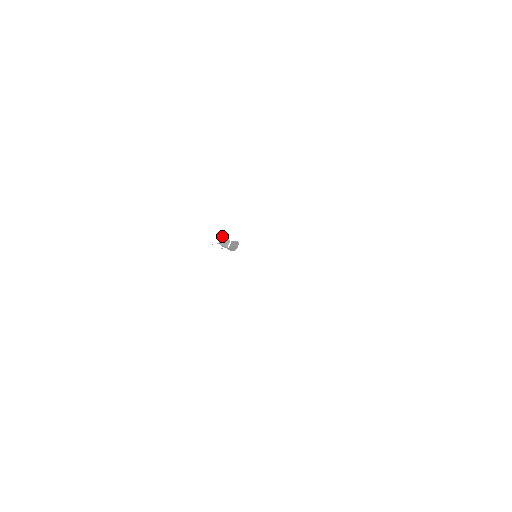
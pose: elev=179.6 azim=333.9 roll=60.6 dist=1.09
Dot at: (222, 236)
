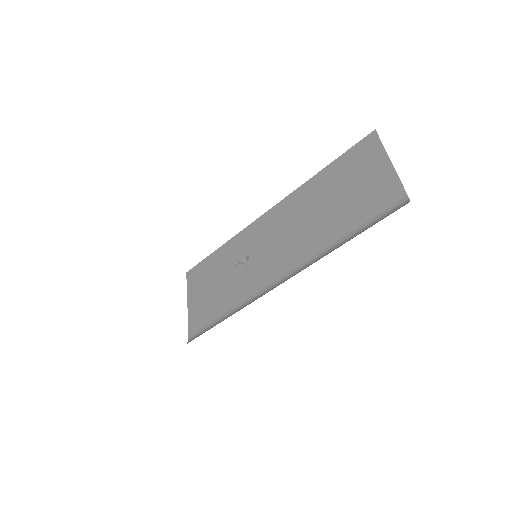
Dot at: (240, 258)
